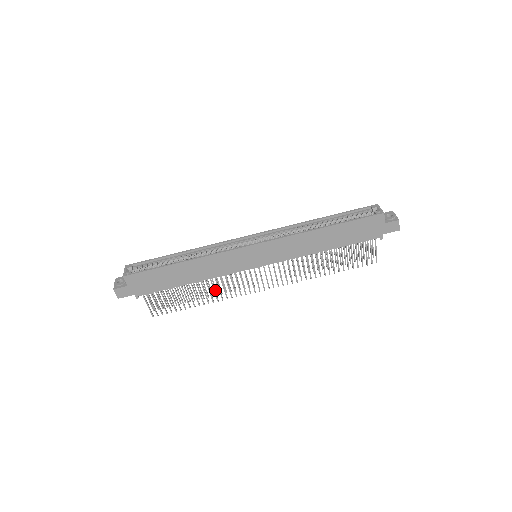
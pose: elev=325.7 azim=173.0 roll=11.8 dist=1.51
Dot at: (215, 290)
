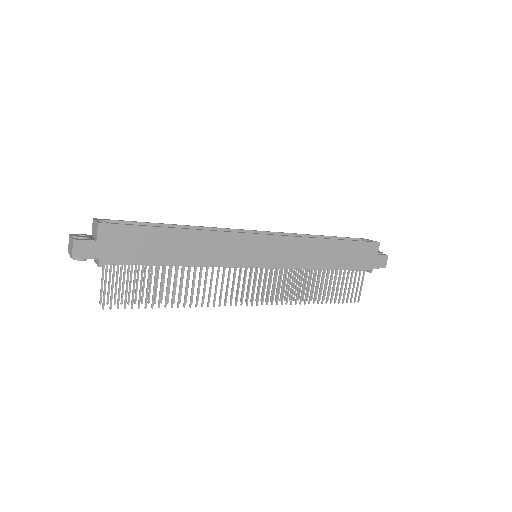
Dot at: occluded
